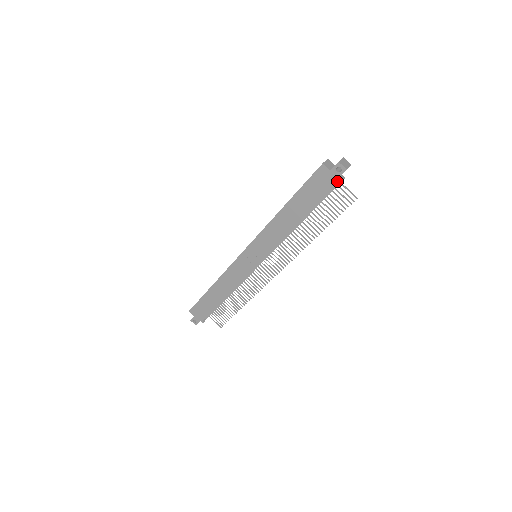
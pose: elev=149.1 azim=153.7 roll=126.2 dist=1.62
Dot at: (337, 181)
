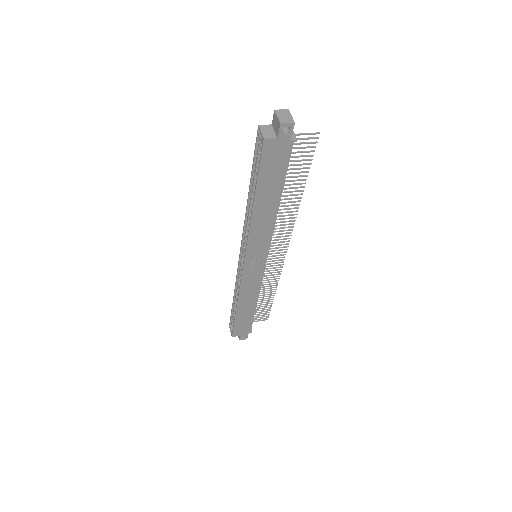
Dot at: (292, 141)
